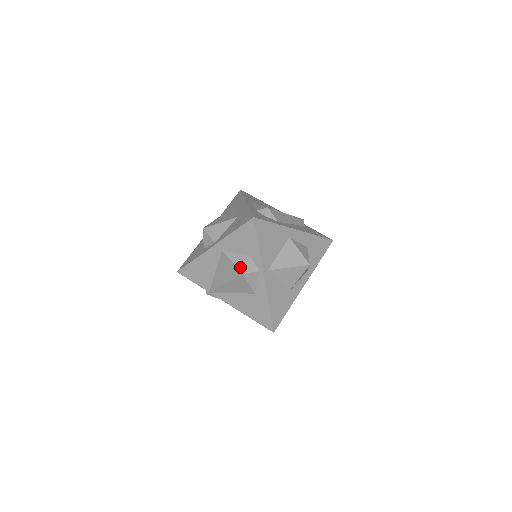
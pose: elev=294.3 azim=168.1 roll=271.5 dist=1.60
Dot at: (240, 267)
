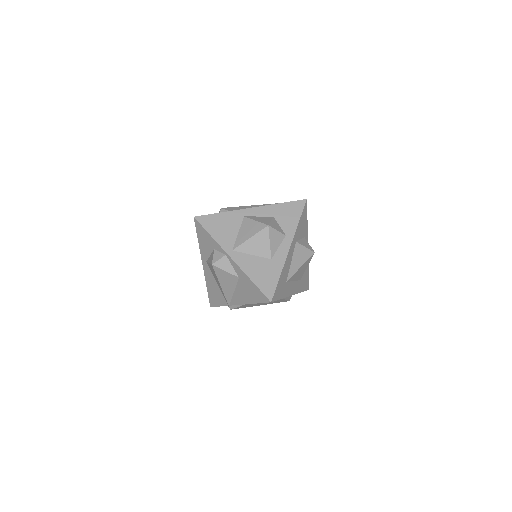
Dot at: (211, 262)
